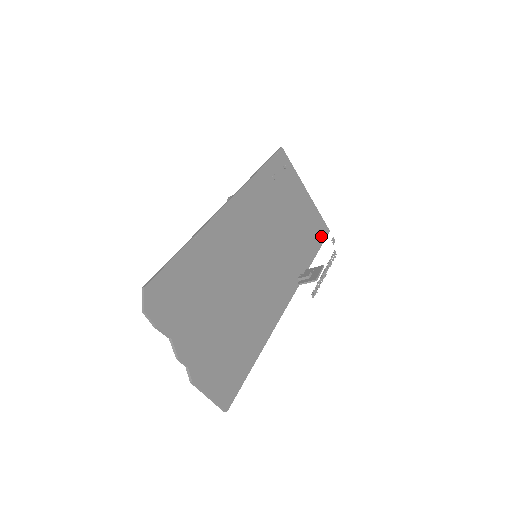
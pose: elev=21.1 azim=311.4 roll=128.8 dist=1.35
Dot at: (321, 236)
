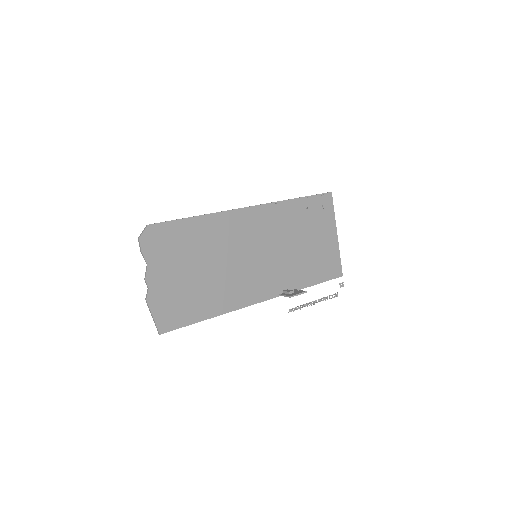
Dot at: (330, 275)
